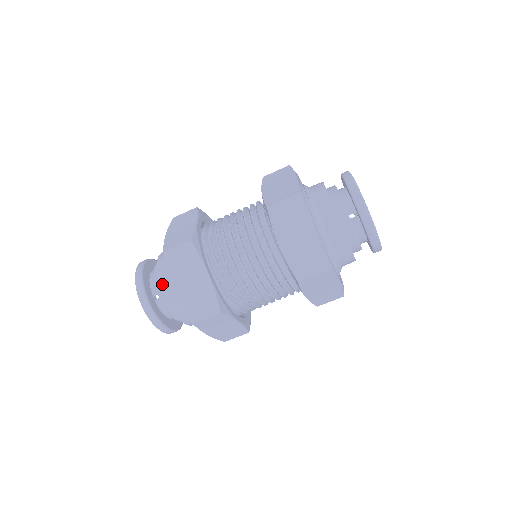
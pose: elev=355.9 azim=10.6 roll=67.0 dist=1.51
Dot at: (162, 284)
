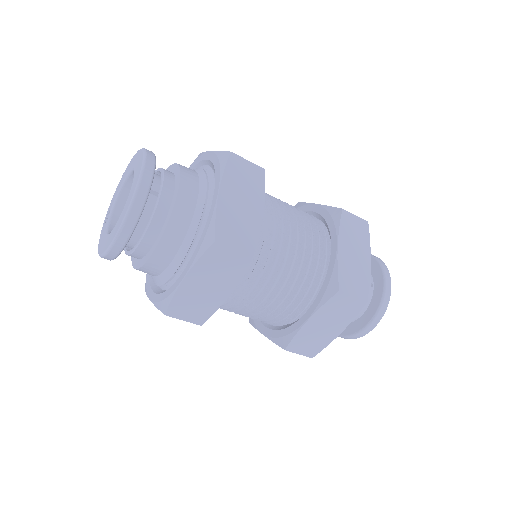
Dot at: (183, 182)
